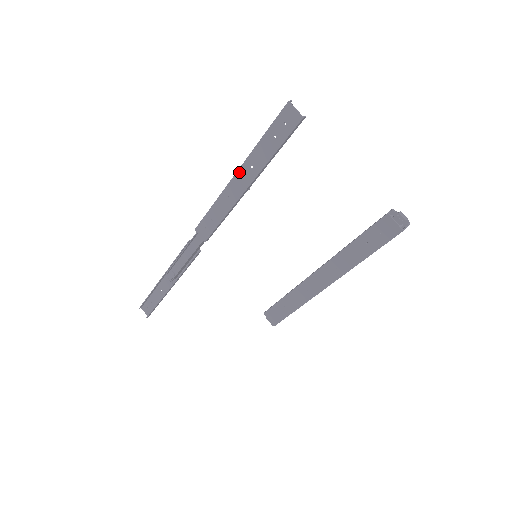
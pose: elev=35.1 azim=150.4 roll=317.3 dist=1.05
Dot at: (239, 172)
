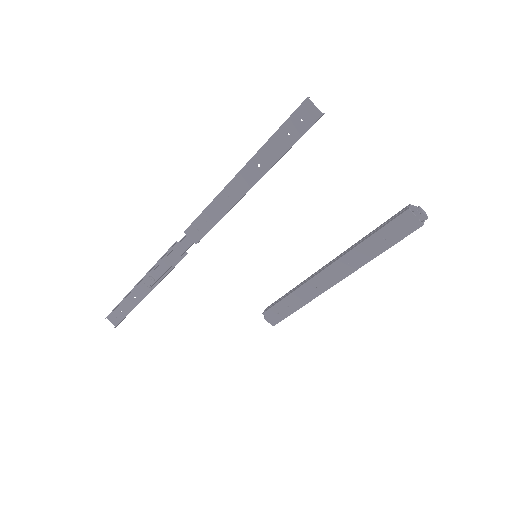
Dot at: (243, 170)
